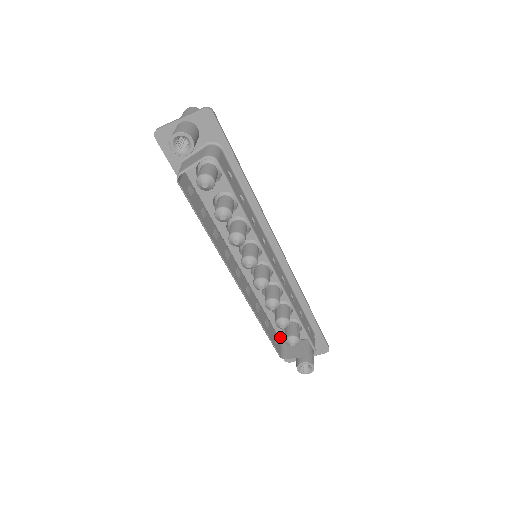
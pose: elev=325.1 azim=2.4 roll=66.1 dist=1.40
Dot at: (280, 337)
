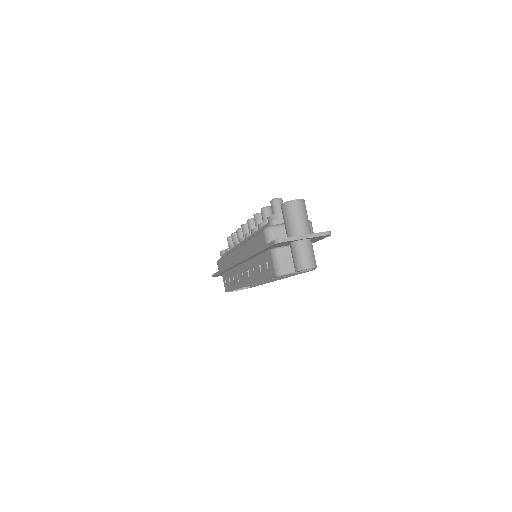
Dot at: occluded
